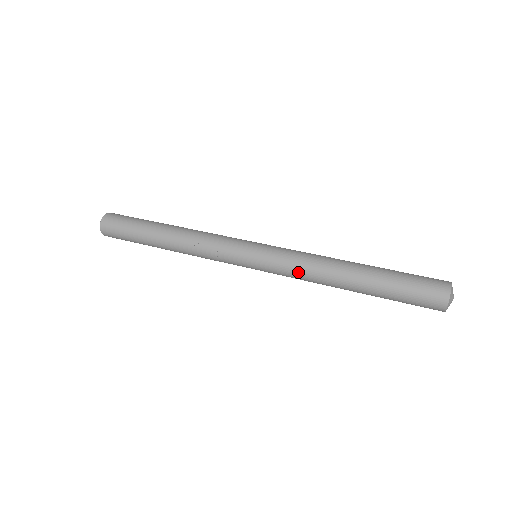
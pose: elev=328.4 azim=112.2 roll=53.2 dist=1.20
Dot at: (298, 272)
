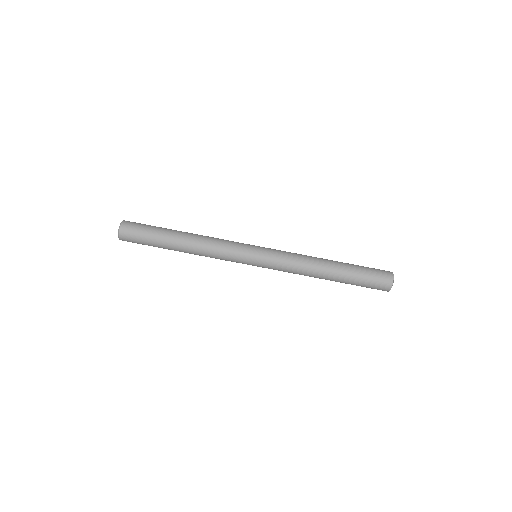
Dot at: occluded
